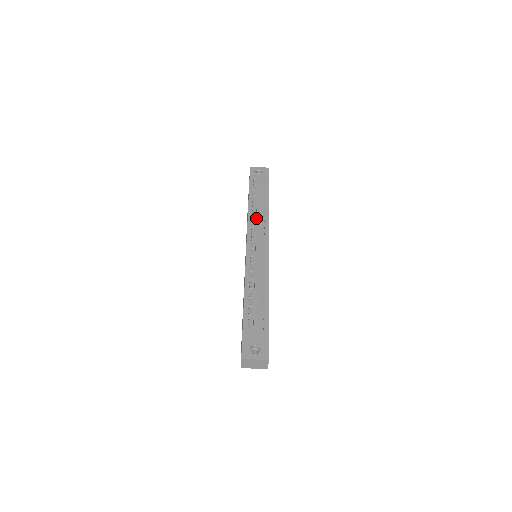
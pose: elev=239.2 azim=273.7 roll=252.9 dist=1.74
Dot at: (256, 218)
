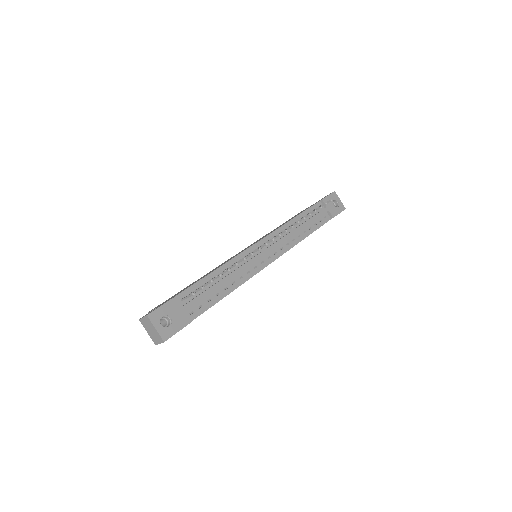
Dot at: (291, 231)
